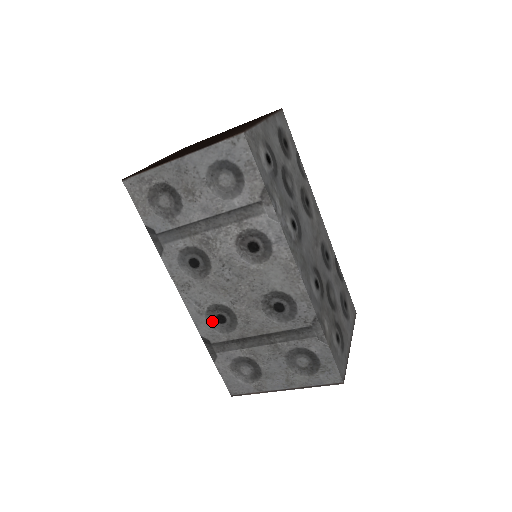
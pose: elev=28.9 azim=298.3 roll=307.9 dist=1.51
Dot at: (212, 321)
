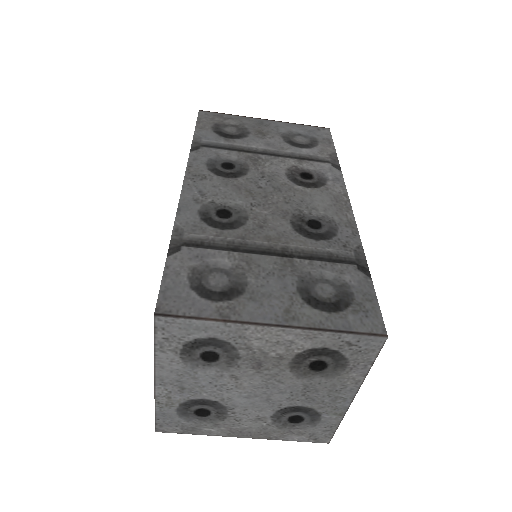
Dot at: (208, 212)
